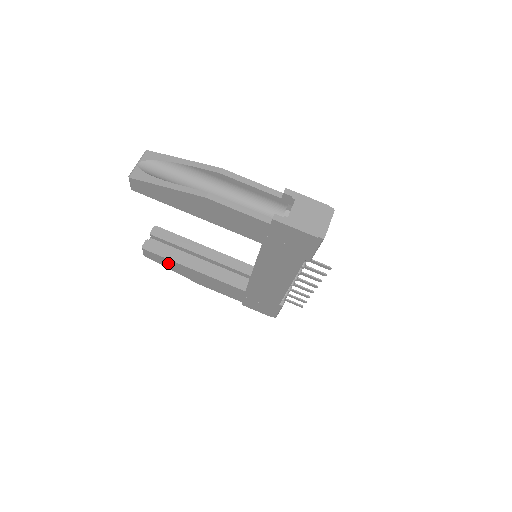
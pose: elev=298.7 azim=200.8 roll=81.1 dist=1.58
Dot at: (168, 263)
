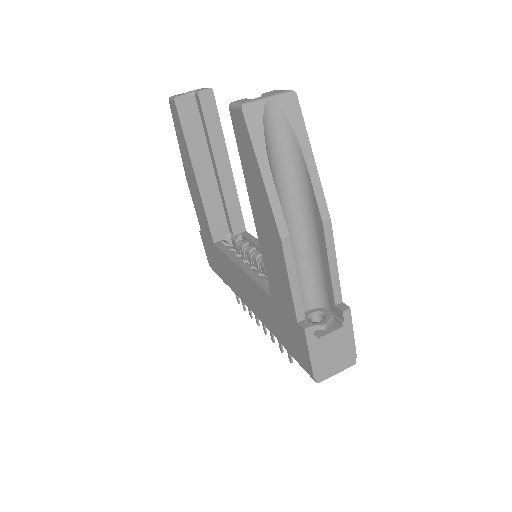
Dot at: (182, 138)
